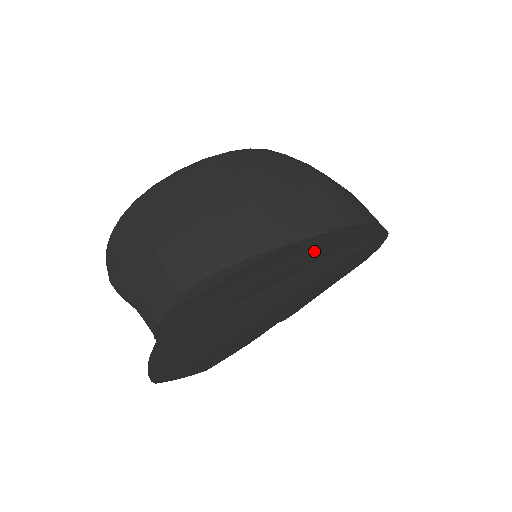
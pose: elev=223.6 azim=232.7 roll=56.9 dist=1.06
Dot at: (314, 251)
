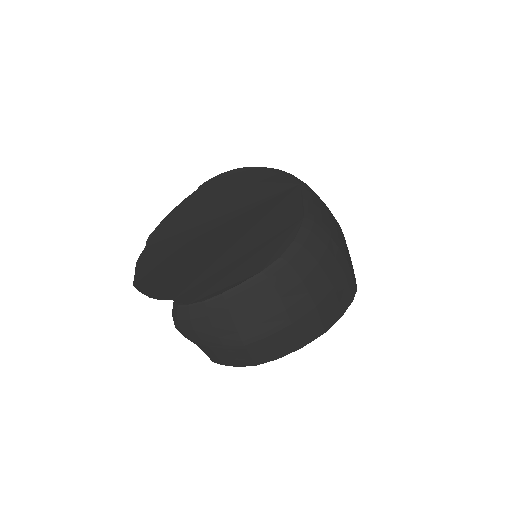
Dot at: occluded
